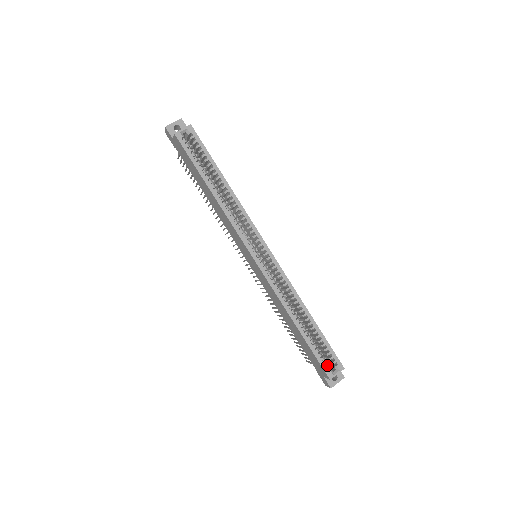
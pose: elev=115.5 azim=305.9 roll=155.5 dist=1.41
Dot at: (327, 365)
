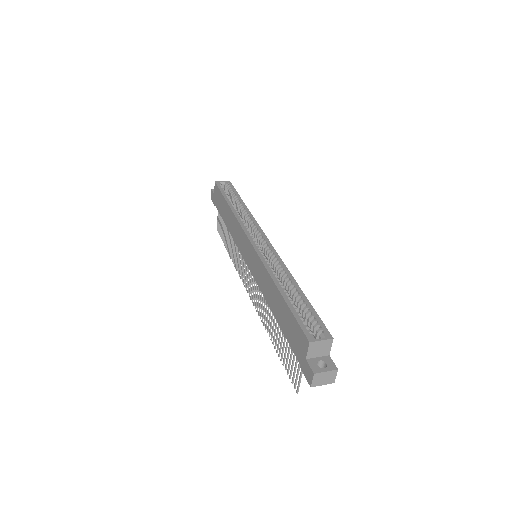
Dot at: (309, 331)
